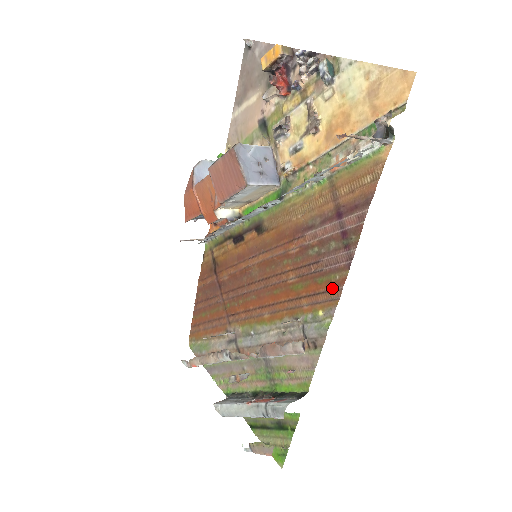
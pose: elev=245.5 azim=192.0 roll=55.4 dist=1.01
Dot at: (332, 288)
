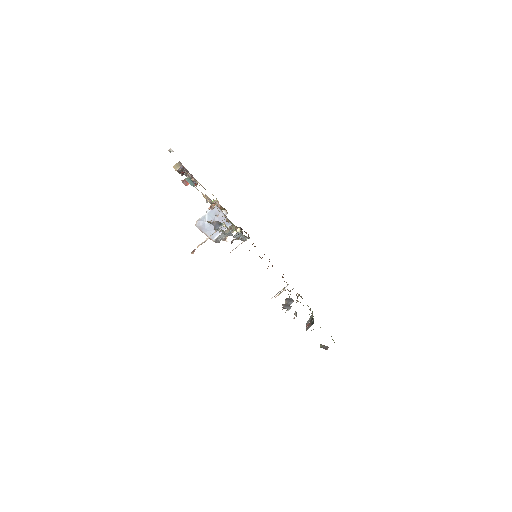
Dot at: occluded
